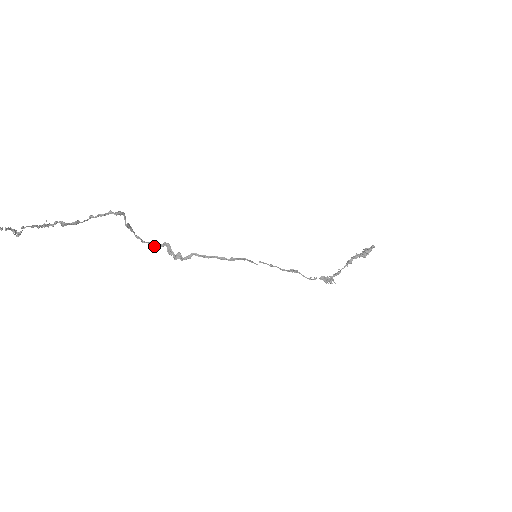
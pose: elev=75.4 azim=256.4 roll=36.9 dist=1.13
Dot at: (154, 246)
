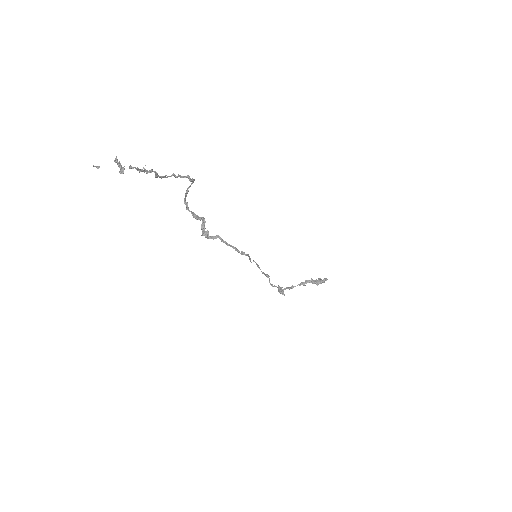
Dot at: (194, 217)
